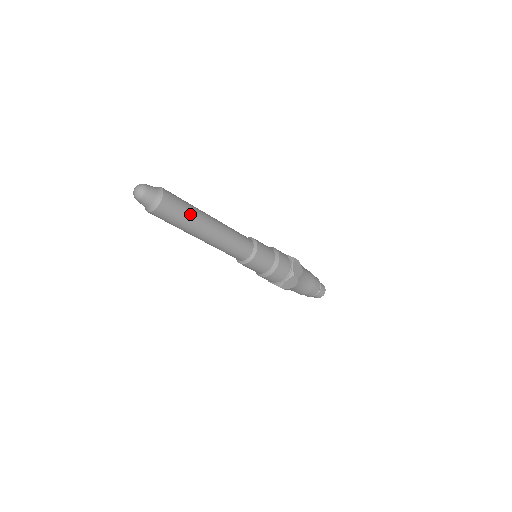
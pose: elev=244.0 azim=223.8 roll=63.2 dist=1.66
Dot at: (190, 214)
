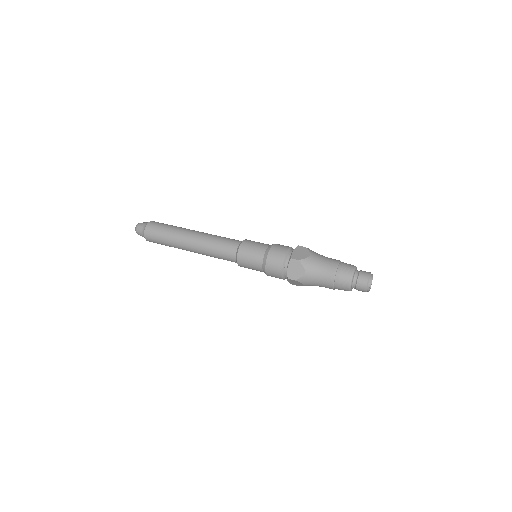
Dot at: (167, 240)
